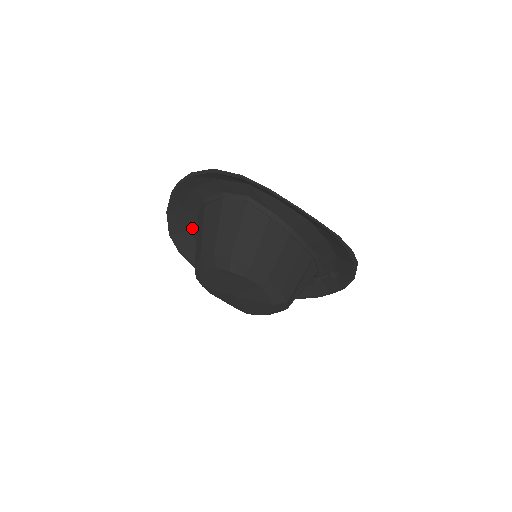
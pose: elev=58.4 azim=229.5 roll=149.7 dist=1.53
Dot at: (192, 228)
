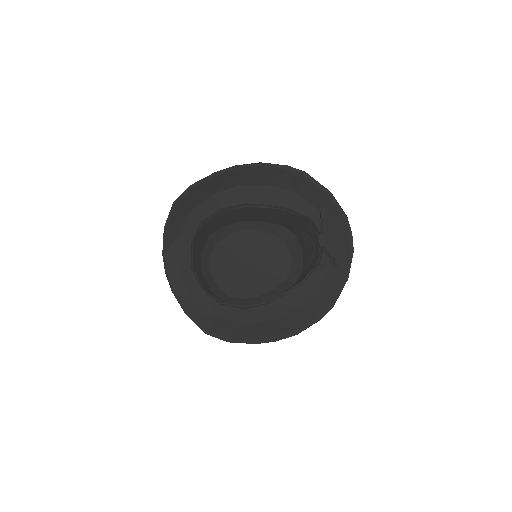
Dot at: (216, 311)
